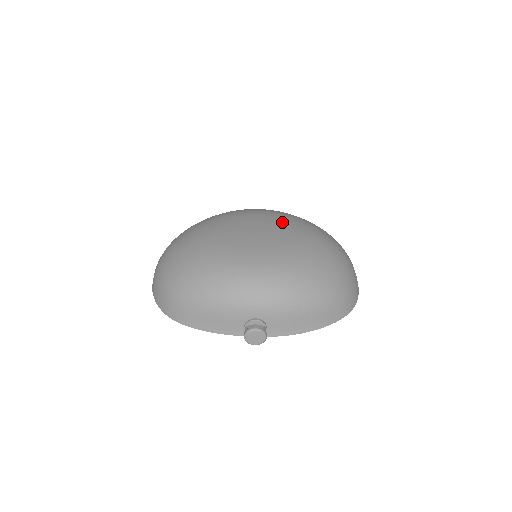
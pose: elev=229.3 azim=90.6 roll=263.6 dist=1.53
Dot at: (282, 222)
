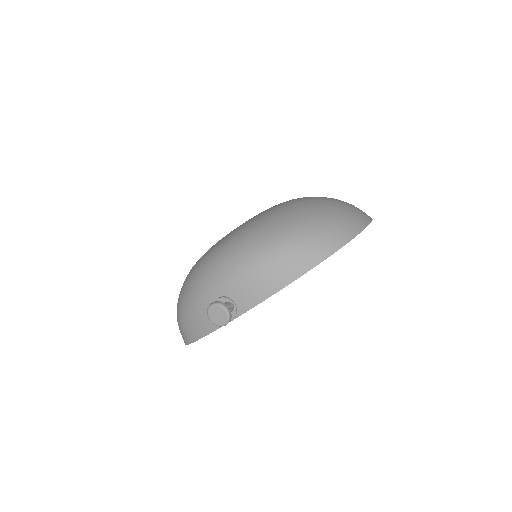
Dot at: occluded
